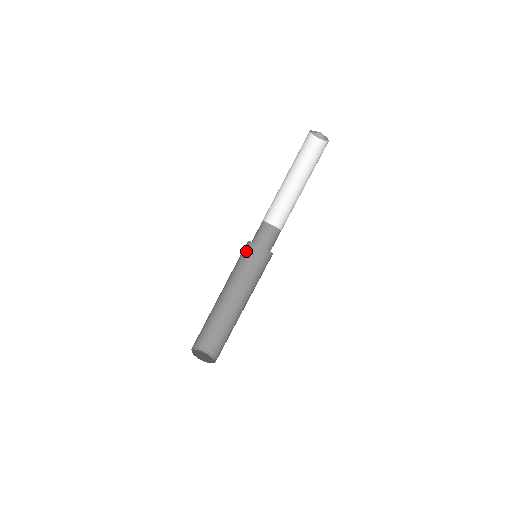
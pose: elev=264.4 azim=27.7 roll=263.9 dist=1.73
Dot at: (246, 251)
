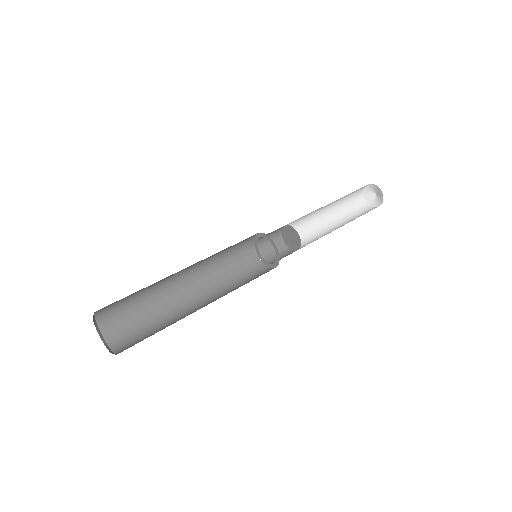
Dot at: (252, 269)
